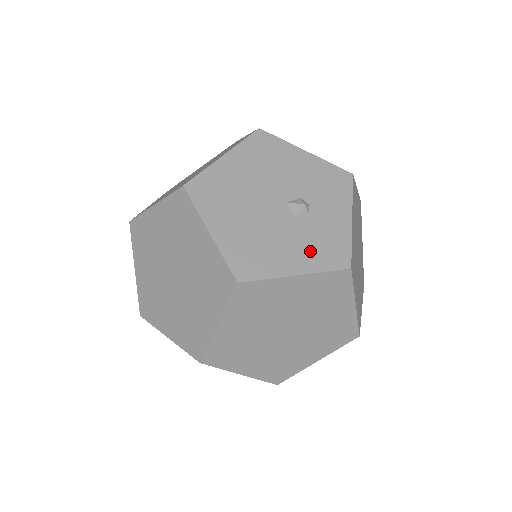
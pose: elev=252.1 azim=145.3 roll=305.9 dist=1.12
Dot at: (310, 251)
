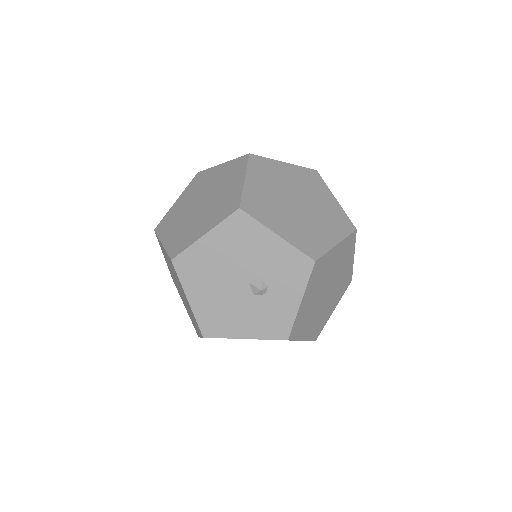
Dot at: (259, 323)
